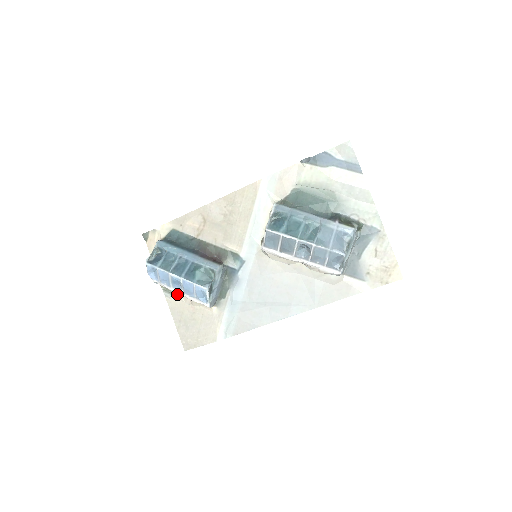
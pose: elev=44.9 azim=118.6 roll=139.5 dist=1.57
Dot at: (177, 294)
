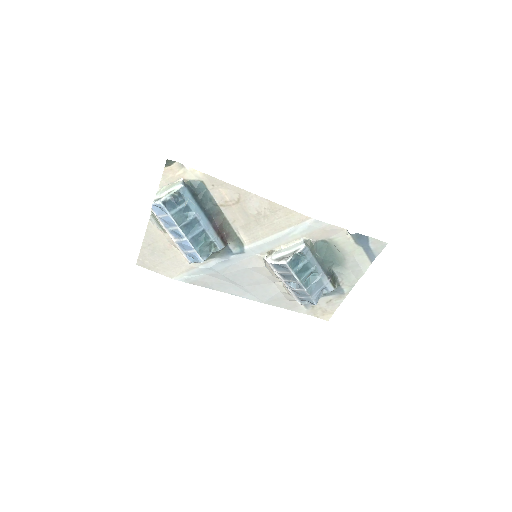
Dot at: occluded
